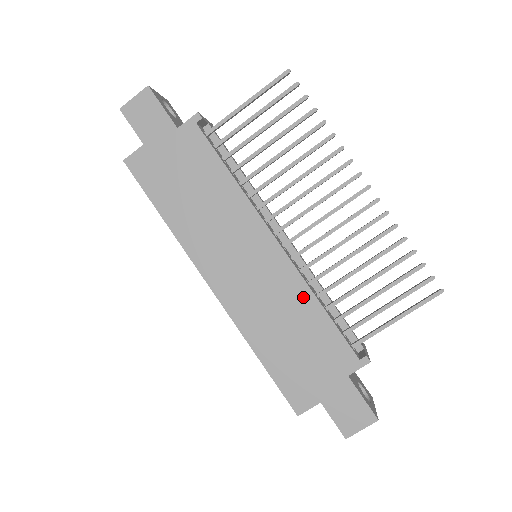
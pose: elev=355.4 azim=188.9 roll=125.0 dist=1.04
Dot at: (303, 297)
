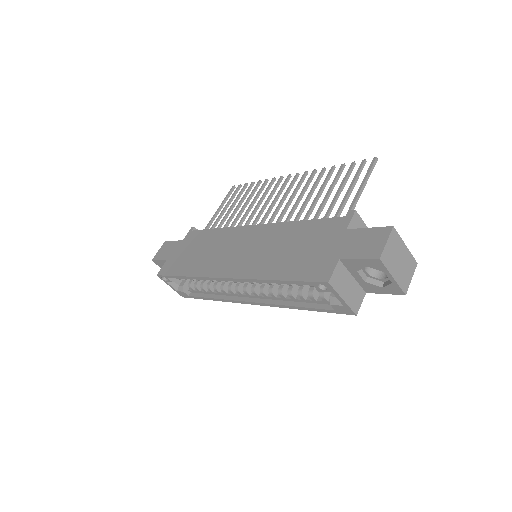
Dot at: (286, 228)
